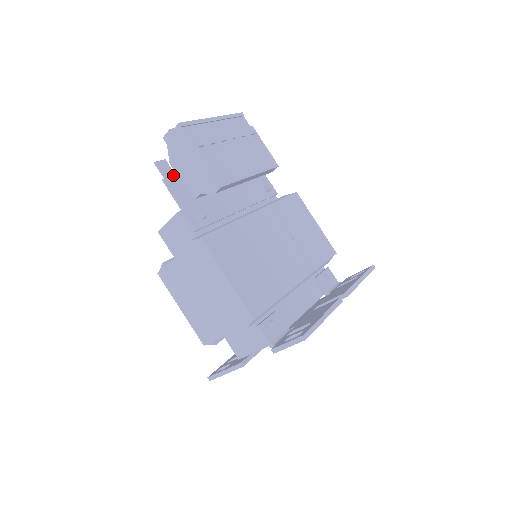
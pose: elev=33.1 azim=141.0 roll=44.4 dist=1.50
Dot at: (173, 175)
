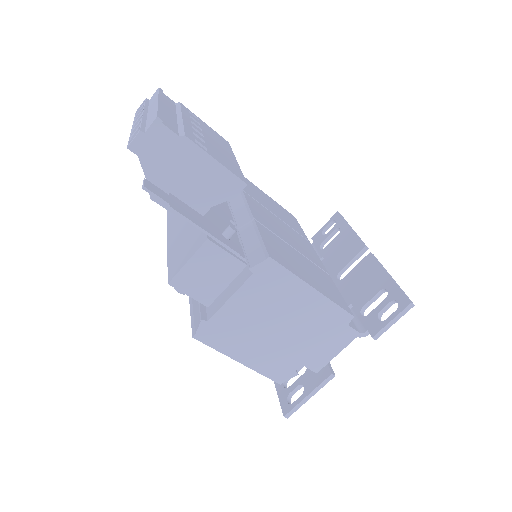
Dot at: (168, 196)
